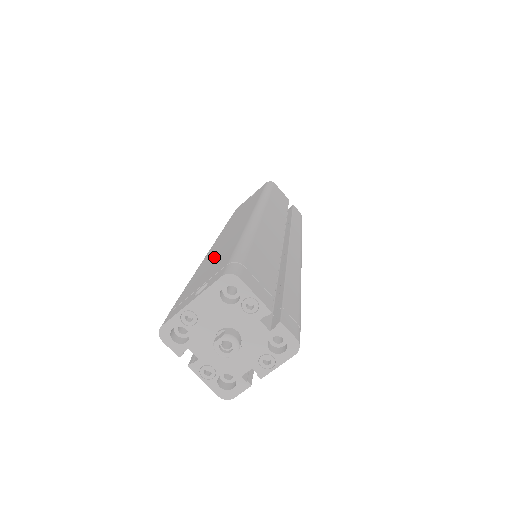
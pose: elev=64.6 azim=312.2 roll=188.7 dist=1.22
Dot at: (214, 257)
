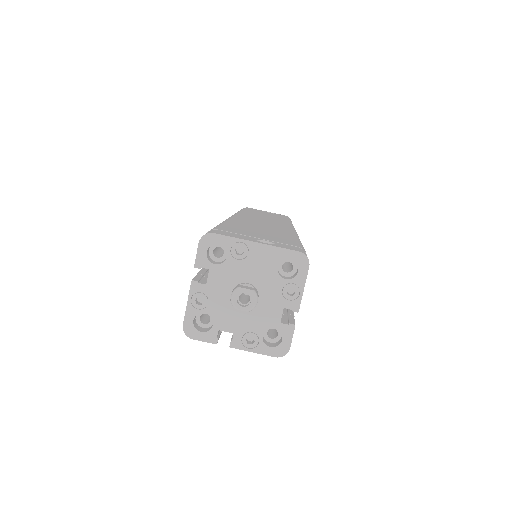
Dot at: (258, 227)
